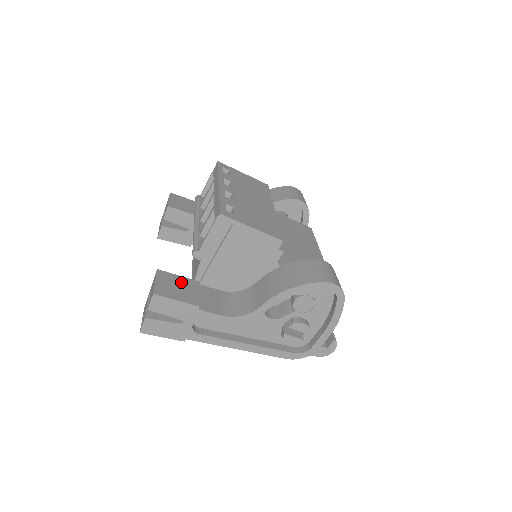
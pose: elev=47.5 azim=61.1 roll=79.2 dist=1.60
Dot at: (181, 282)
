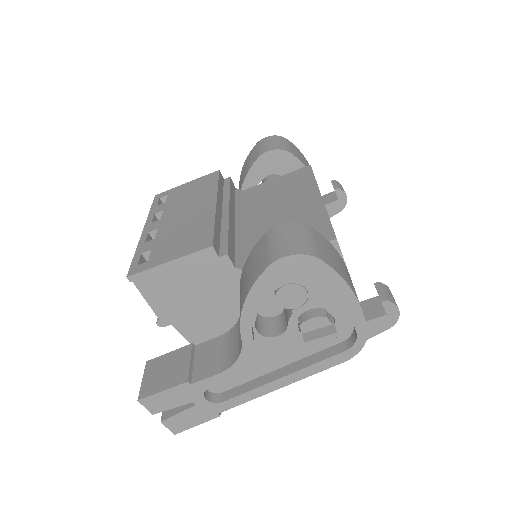
Dot at: (170, 360)
